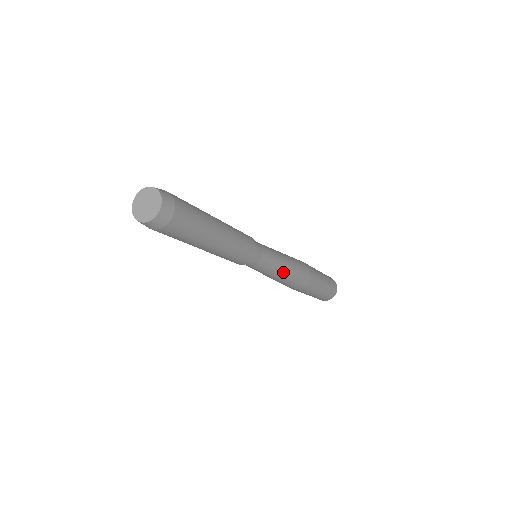
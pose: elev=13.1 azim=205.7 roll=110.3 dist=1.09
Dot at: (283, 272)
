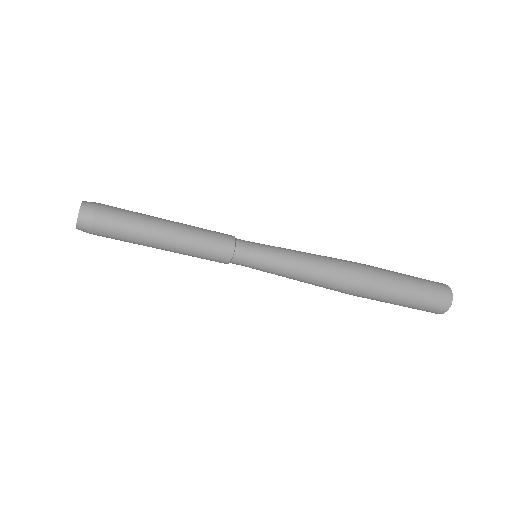
Dot at: (299, 274)
